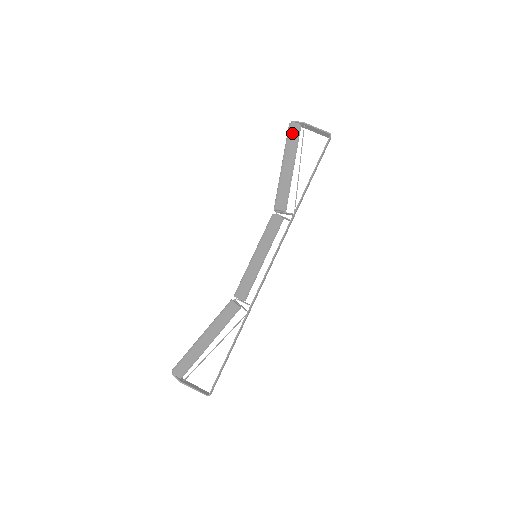
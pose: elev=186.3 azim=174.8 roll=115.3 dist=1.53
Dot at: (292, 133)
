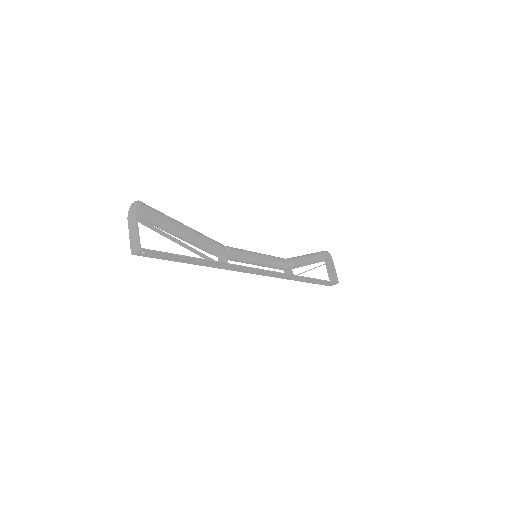
Dot at: (326, 254)
